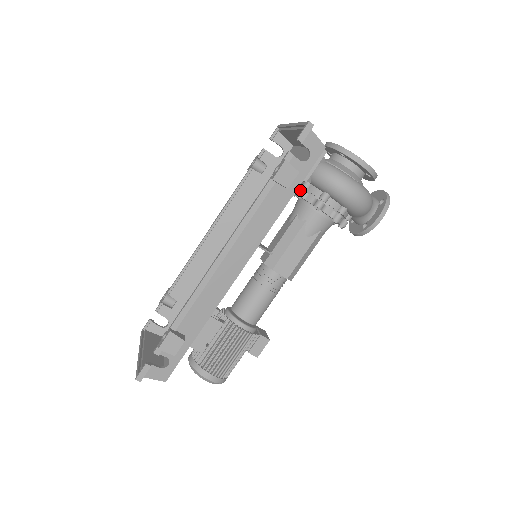
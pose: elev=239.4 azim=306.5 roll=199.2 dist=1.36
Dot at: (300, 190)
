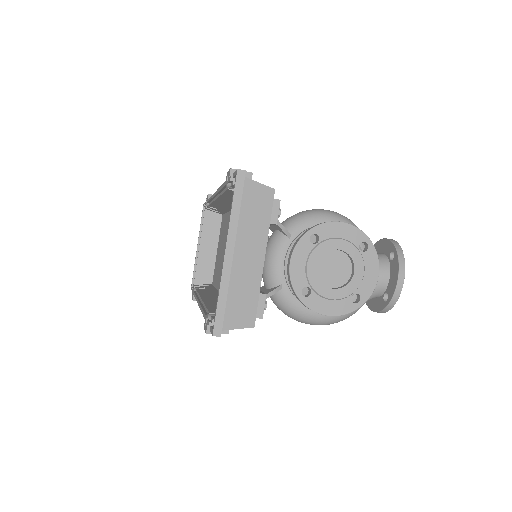
Dot at: occluded
